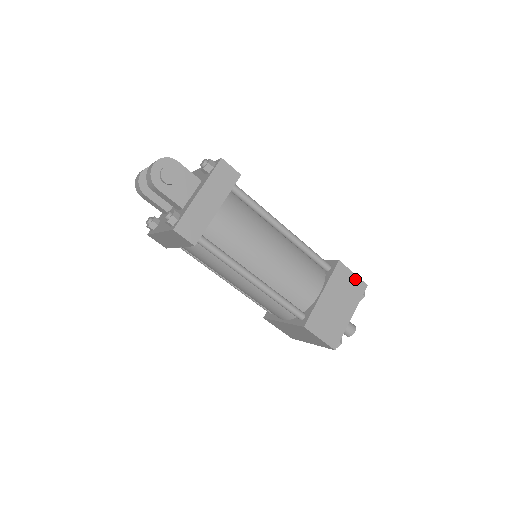
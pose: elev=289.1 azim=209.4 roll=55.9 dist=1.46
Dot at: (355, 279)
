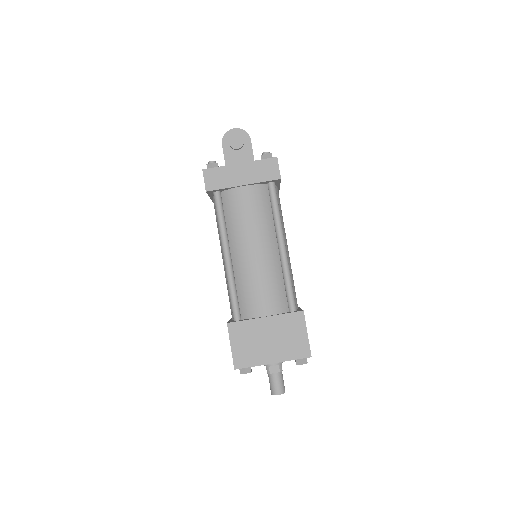
Dot at: (304, 339)
